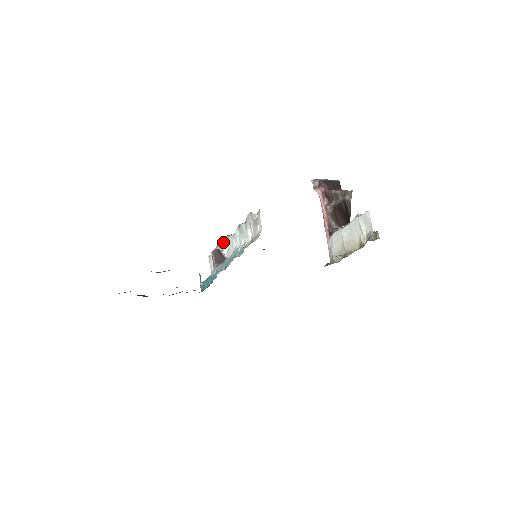
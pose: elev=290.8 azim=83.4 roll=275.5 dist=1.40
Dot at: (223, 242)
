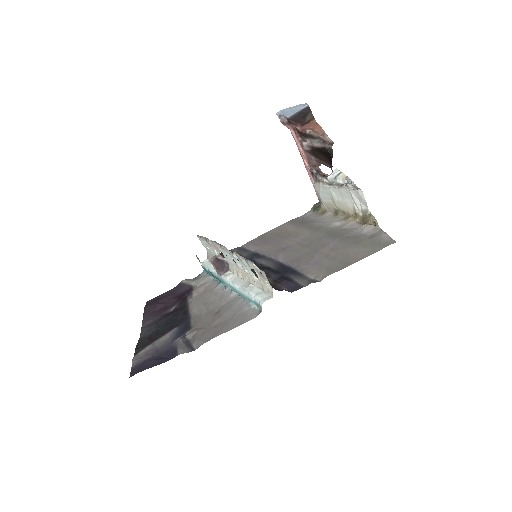
Dot at: (217, 248)
